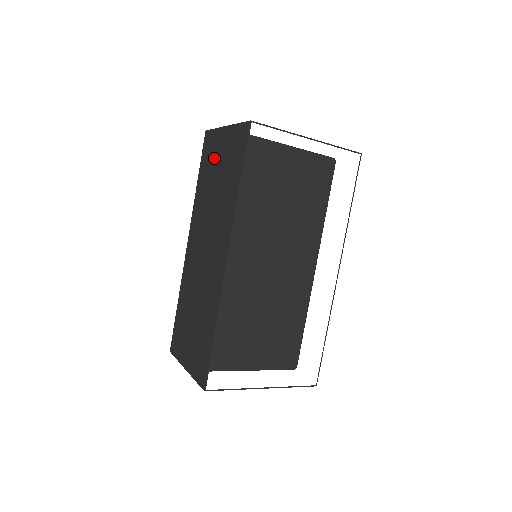
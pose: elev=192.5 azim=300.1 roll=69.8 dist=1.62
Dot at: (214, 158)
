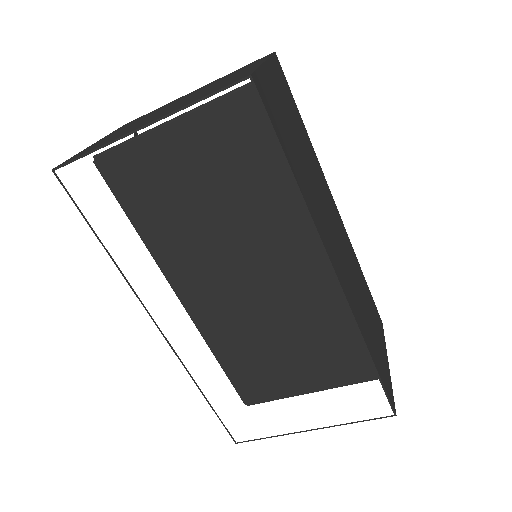
Dot at: occluded
